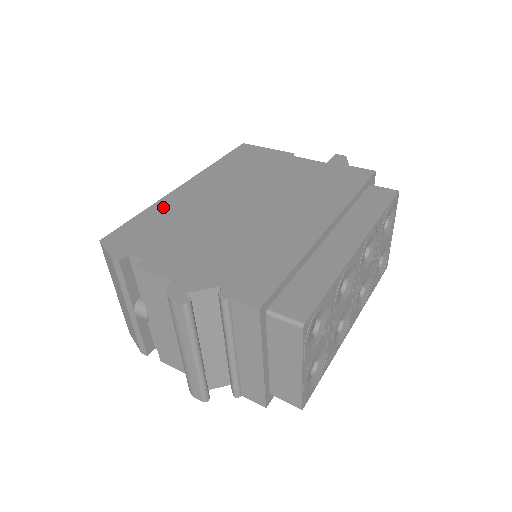
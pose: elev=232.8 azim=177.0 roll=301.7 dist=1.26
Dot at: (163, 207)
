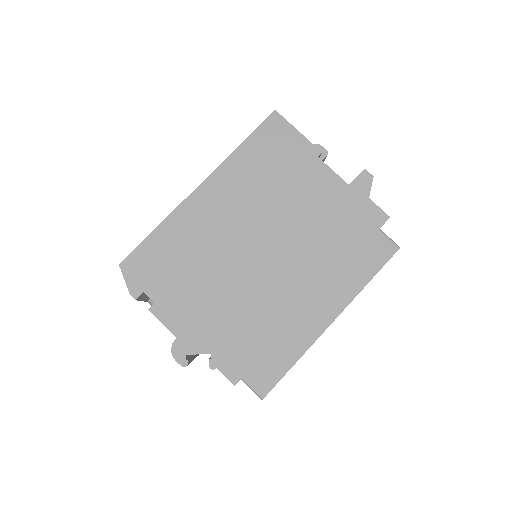
Dot at: (176, 225)
